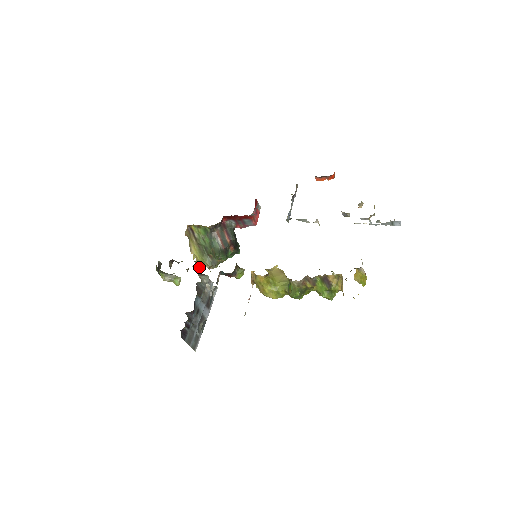
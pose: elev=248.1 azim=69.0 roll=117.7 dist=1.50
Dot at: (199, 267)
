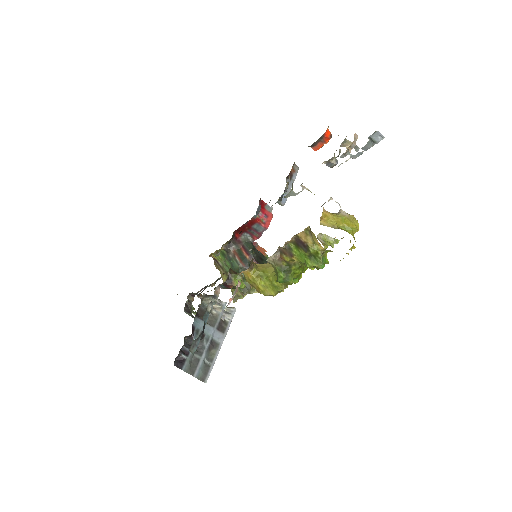
Dot at: occluded
